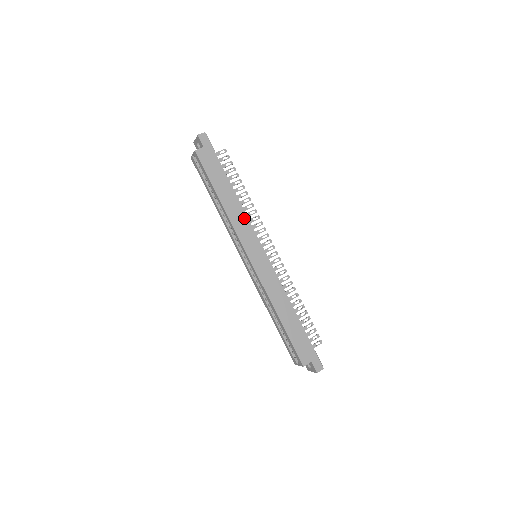
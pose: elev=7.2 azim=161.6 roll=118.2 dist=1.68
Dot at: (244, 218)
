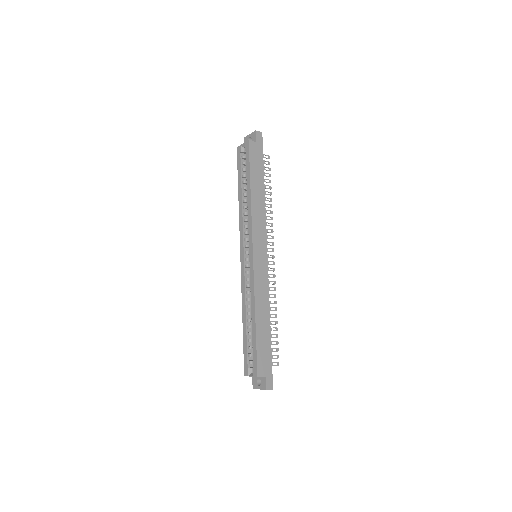
Dot at: (263, 217)
